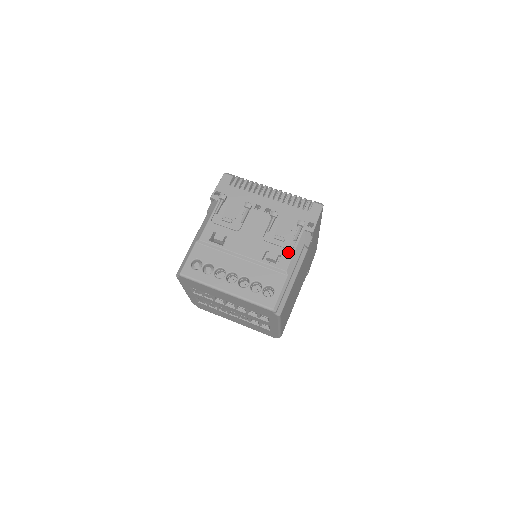
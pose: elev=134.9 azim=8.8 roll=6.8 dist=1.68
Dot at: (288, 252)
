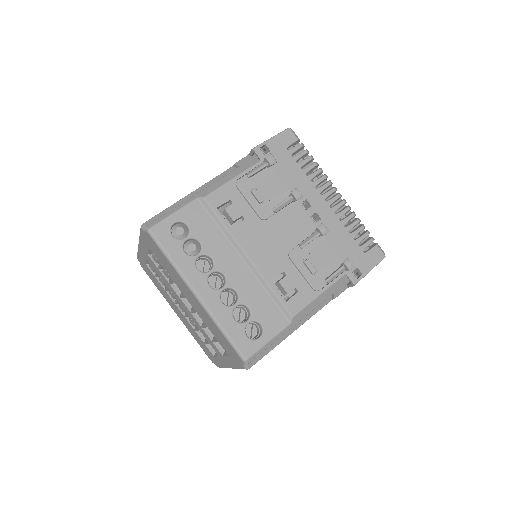
Dot at: (310, 292)
